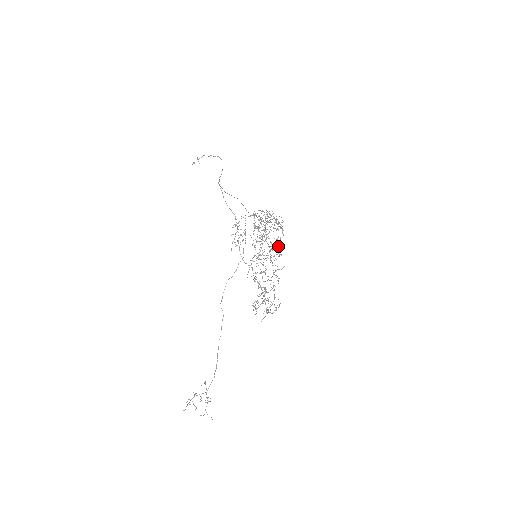
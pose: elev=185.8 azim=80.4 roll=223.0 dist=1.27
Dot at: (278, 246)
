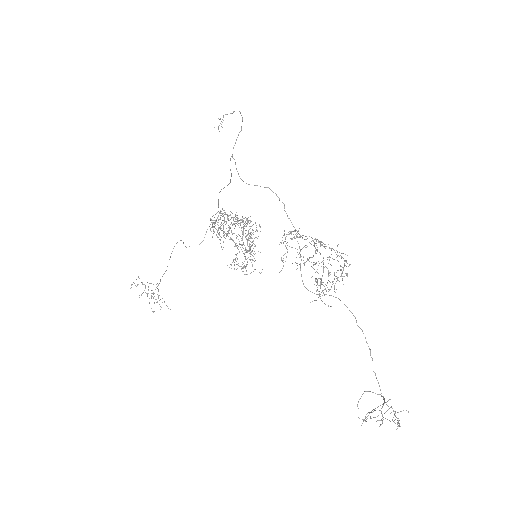
Dot at: occluded
